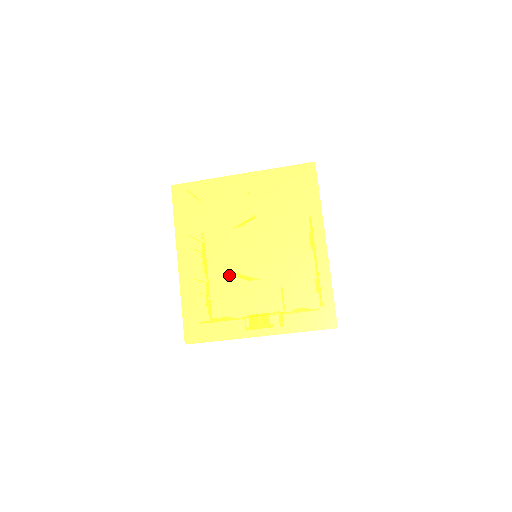
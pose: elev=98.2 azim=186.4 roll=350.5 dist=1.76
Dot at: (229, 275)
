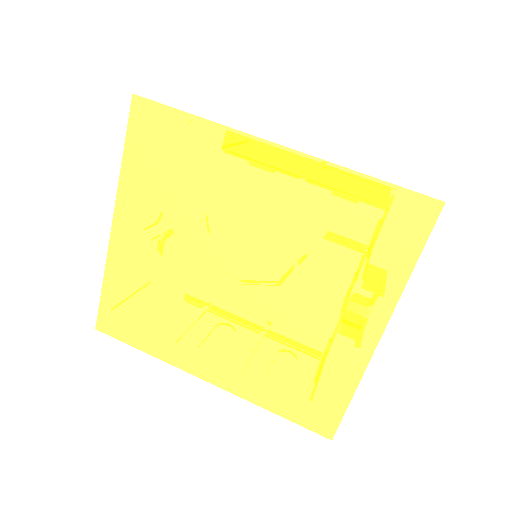
Dot at: (258, 326)
